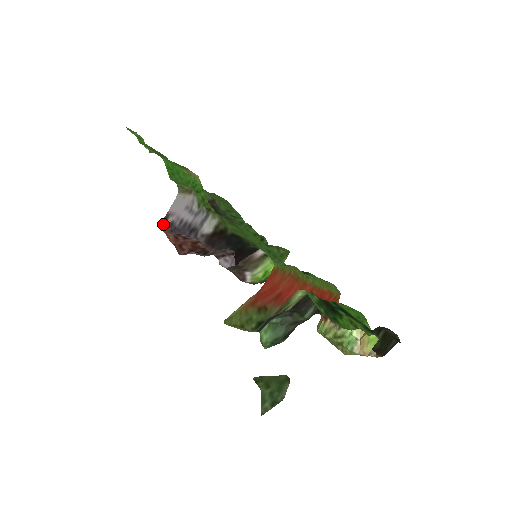
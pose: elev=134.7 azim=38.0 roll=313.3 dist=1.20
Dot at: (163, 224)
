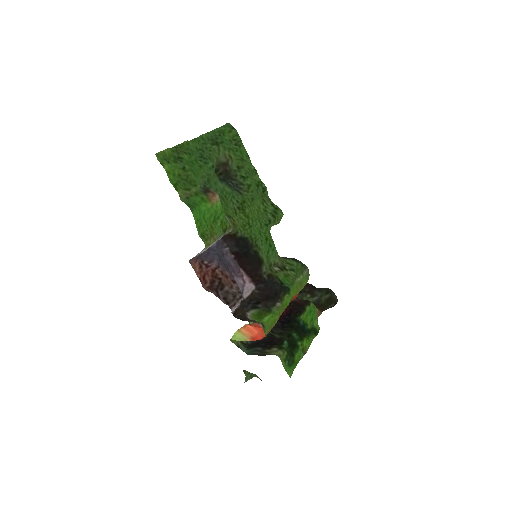
Dot at: (191, 259)
